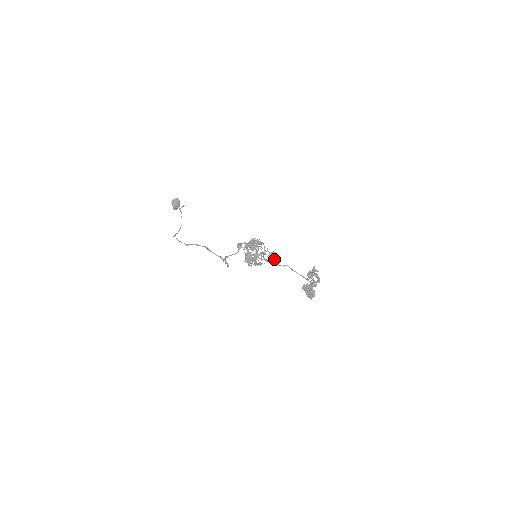
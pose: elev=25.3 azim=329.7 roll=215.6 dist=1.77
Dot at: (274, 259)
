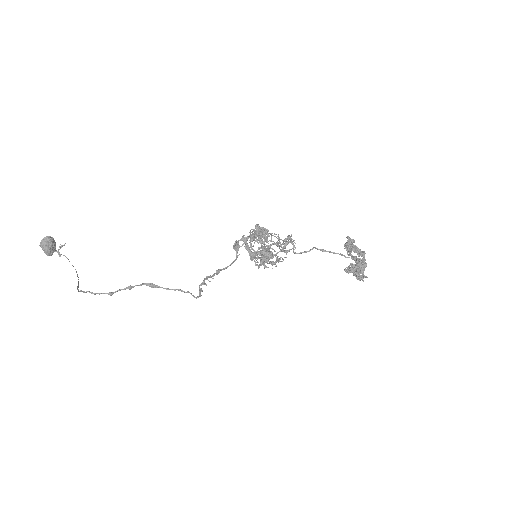
Dot at: occluded
